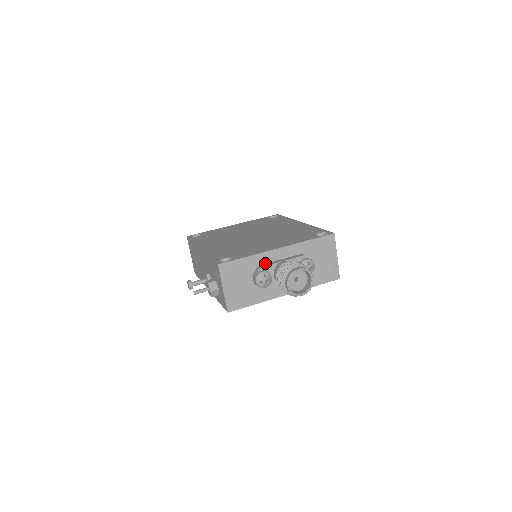
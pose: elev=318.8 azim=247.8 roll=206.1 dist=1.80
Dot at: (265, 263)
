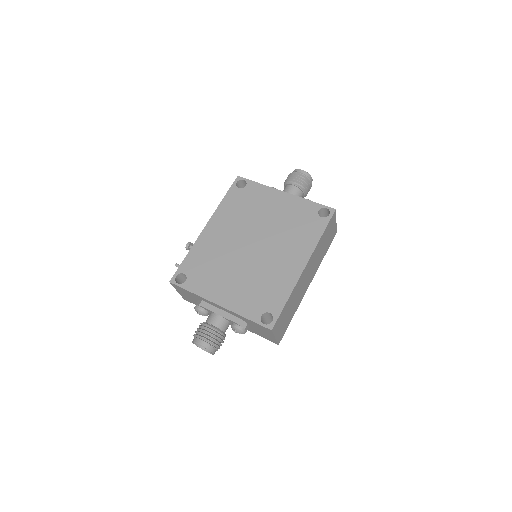
Dot at: (208, 302)
